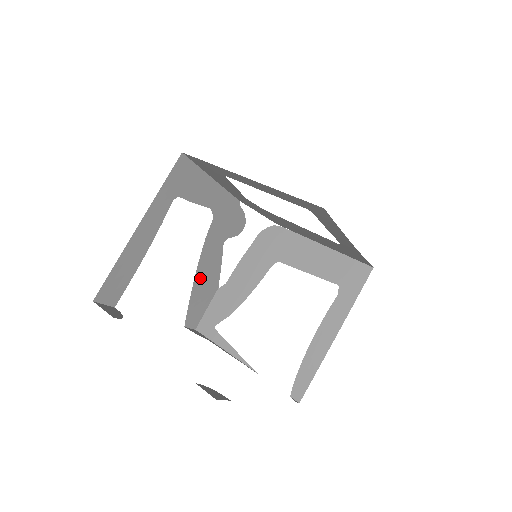
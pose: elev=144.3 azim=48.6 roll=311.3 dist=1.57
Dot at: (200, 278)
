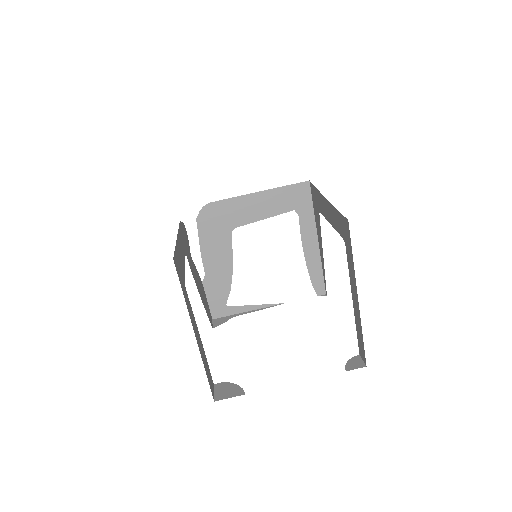
Dot at: (201, 295)
